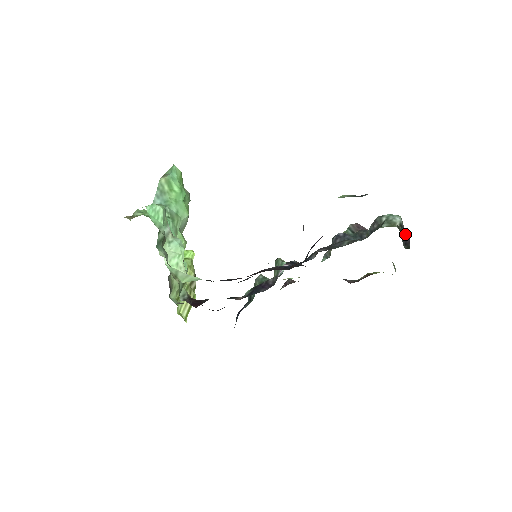
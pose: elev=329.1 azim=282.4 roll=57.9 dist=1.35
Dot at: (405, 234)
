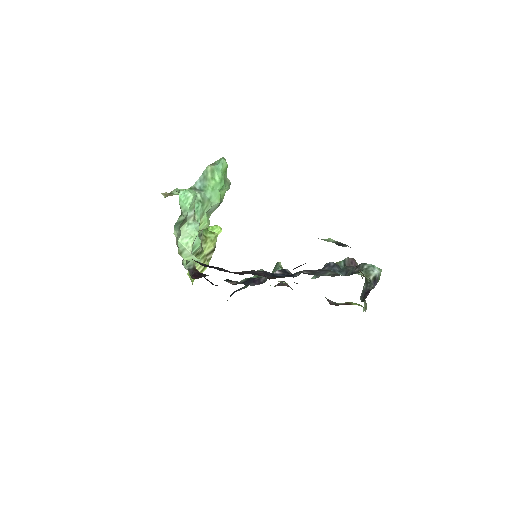
Dot at: (369, 288)
